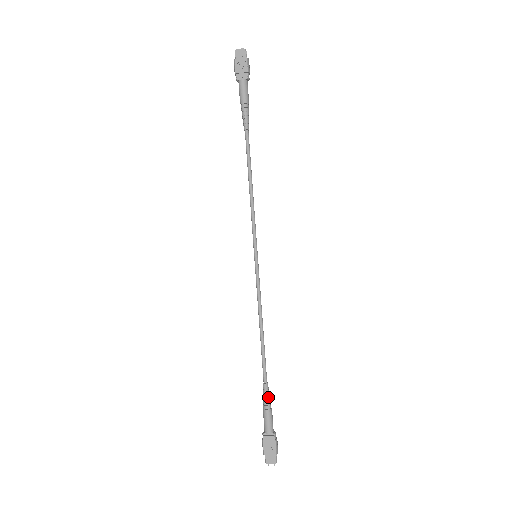
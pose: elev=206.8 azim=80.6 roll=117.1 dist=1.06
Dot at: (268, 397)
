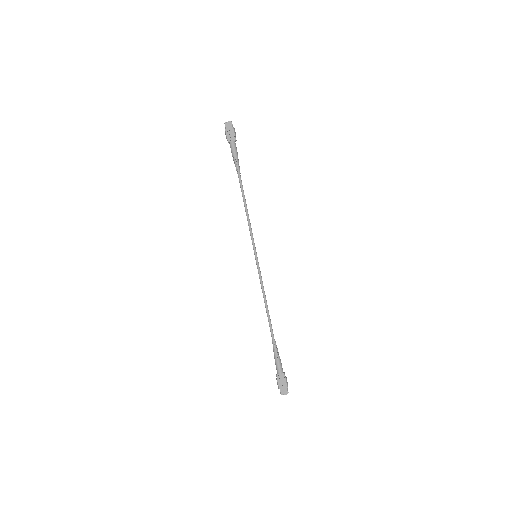
Dot at: (277, 349)
